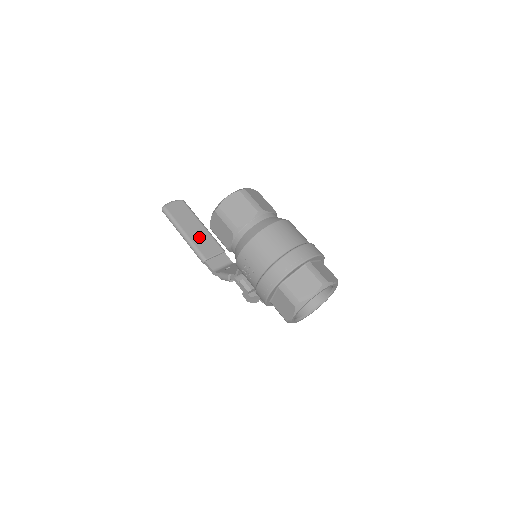
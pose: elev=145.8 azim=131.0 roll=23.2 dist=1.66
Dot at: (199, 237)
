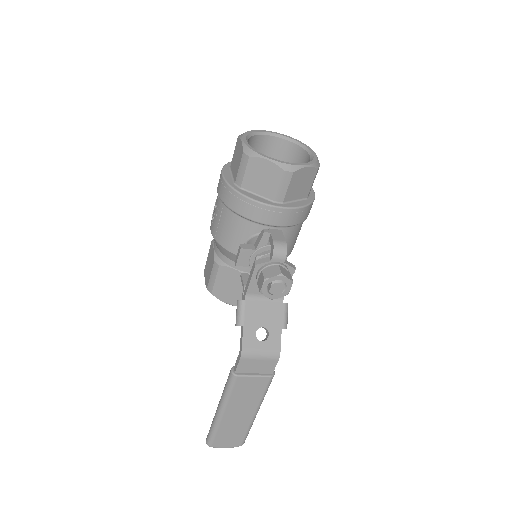
Dot at: occluded
